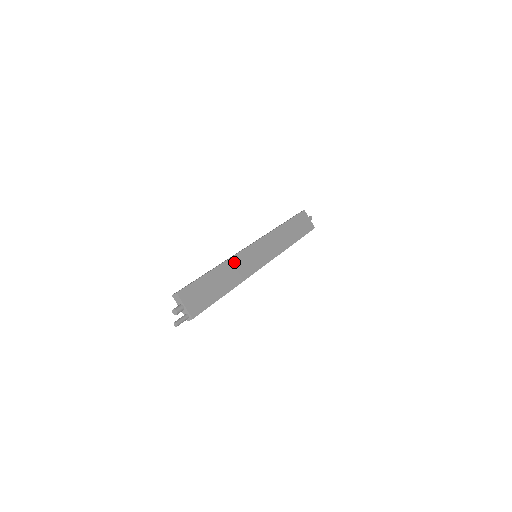
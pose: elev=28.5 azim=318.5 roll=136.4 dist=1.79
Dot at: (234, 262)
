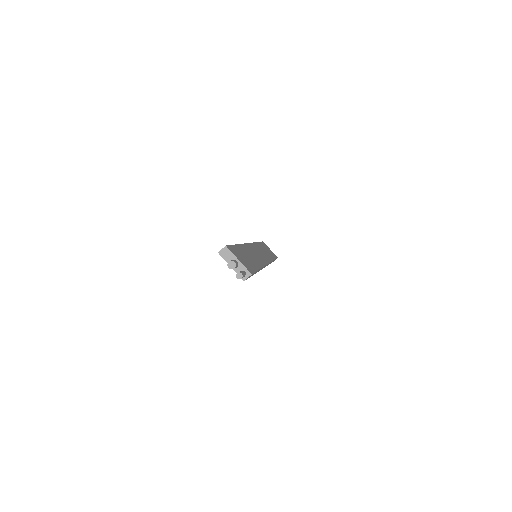
Dot at: (248, 248)
